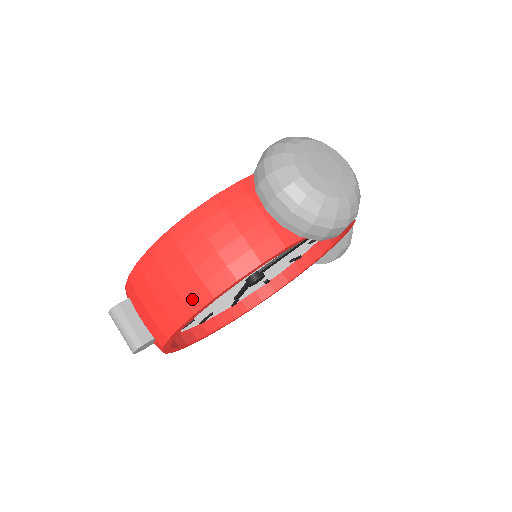
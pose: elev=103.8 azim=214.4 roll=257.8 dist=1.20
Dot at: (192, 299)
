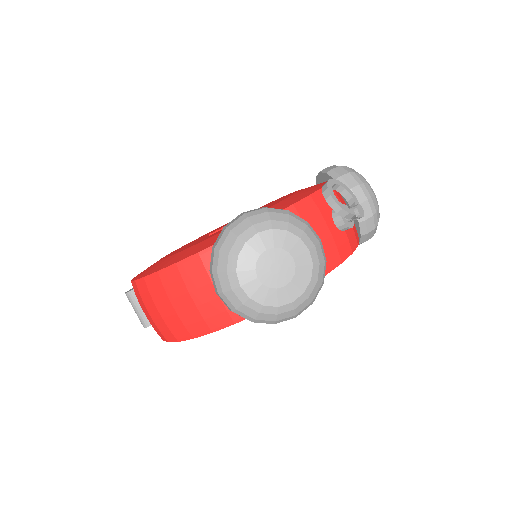
Dot at: (164, 334)
